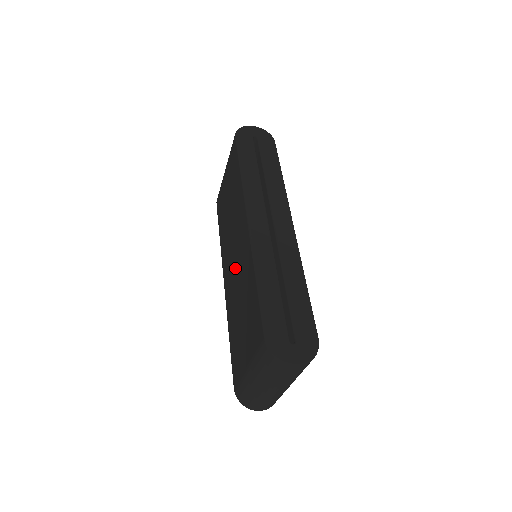
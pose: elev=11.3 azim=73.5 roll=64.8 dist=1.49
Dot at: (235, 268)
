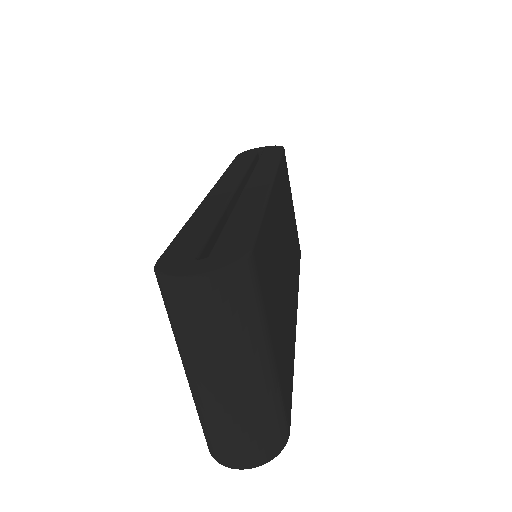
Dot at: occluded
